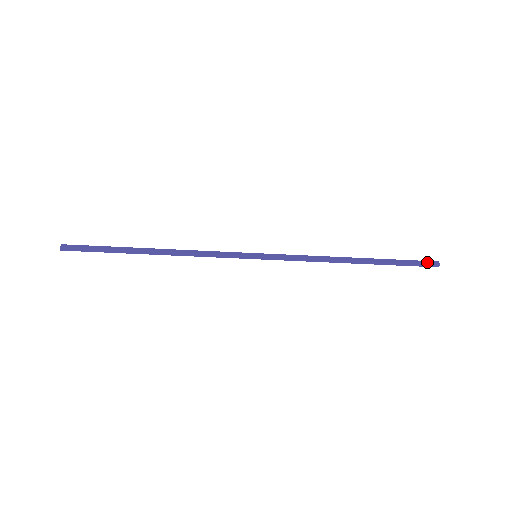
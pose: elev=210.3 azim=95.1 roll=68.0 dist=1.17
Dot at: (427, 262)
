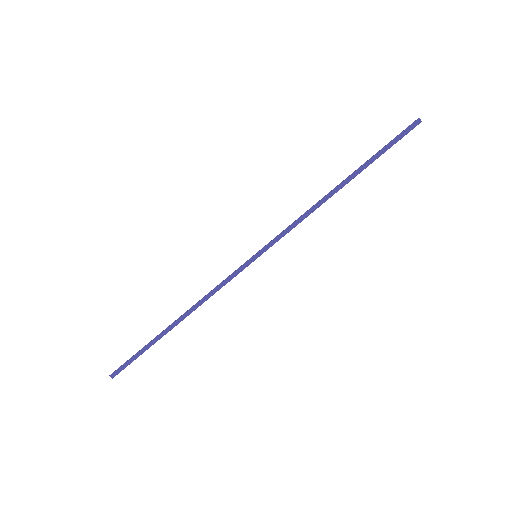
Dot at: (406, 128)
